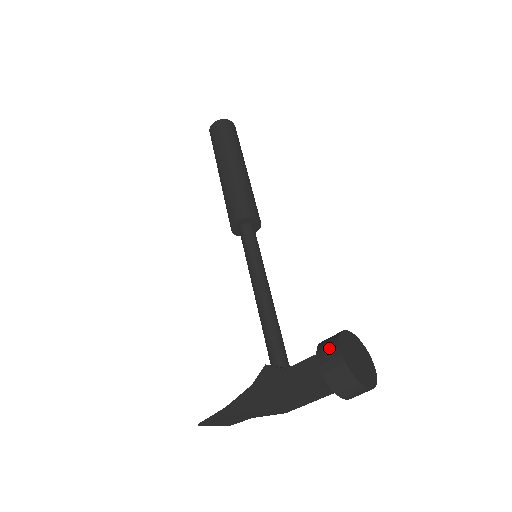
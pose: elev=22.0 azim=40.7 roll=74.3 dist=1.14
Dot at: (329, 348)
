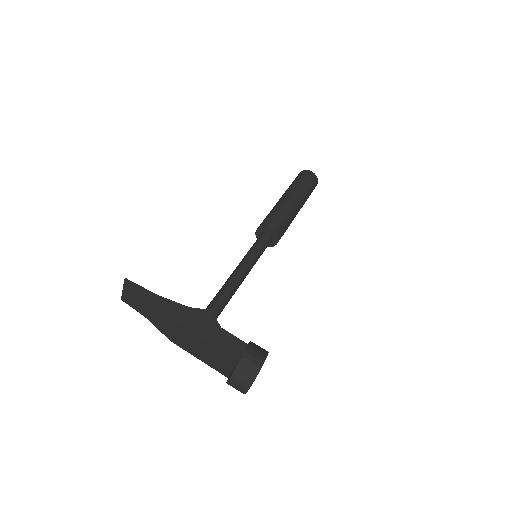
Dot at: (259, 351)
